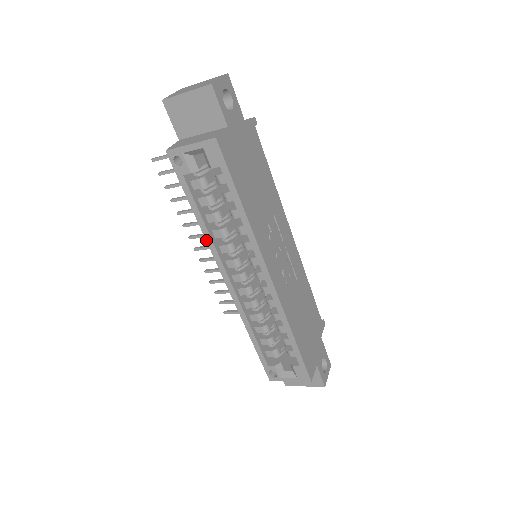
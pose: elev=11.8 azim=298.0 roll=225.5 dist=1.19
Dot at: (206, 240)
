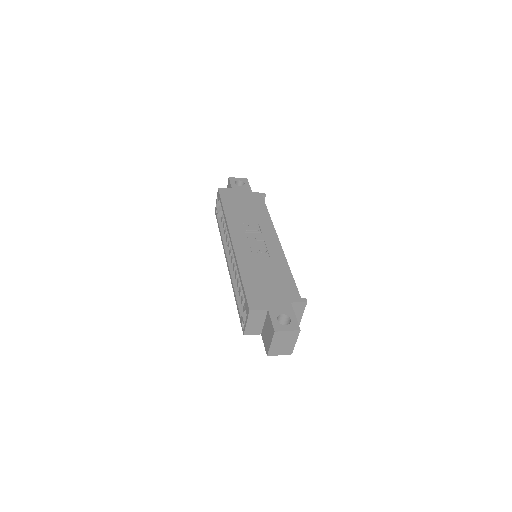
Dot at: (222, 244)
